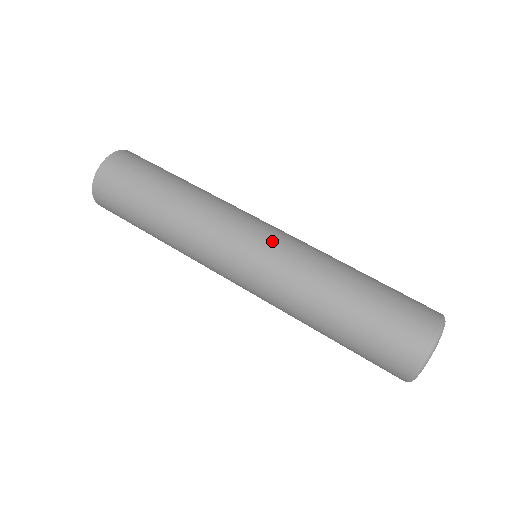
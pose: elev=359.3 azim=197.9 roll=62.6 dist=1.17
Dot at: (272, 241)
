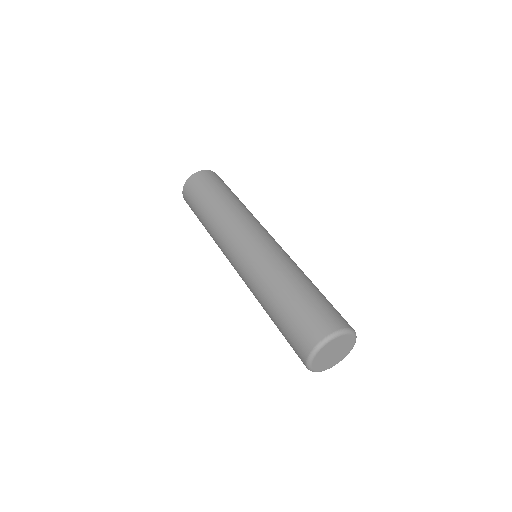
Dot at: (280, 246)
